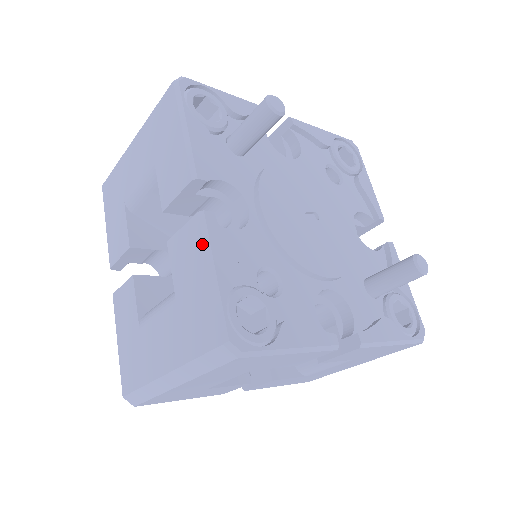
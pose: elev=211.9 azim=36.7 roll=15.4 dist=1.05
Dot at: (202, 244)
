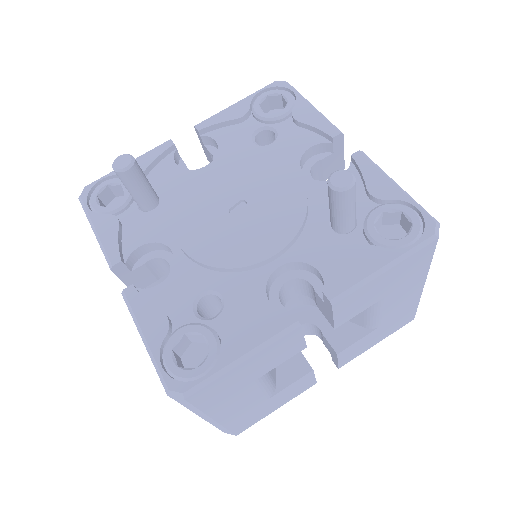
Dot at: occluded
